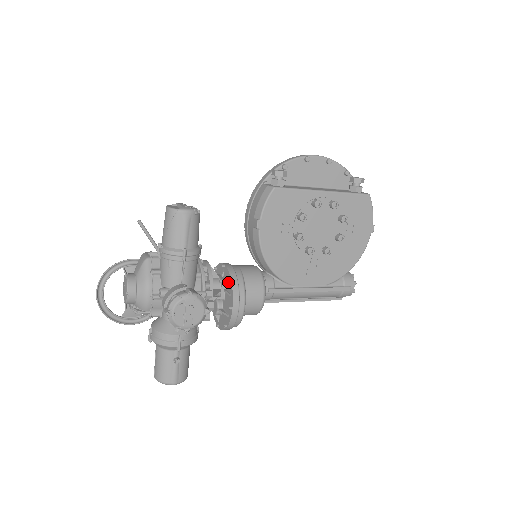
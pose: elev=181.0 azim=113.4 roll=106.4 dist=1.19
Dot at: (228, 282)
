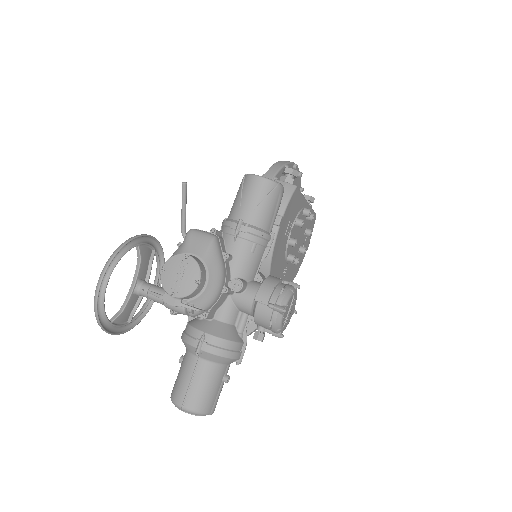
Dot at: occluded
